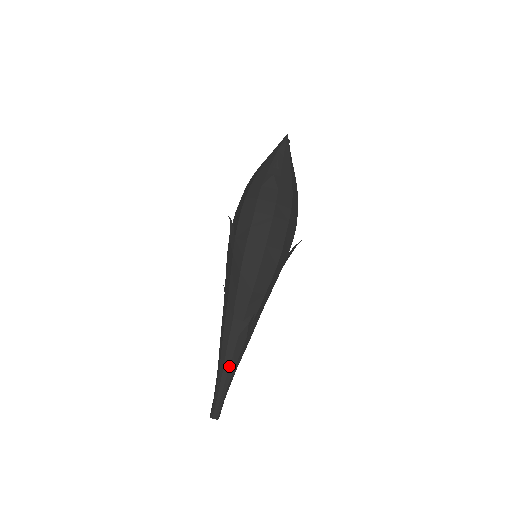
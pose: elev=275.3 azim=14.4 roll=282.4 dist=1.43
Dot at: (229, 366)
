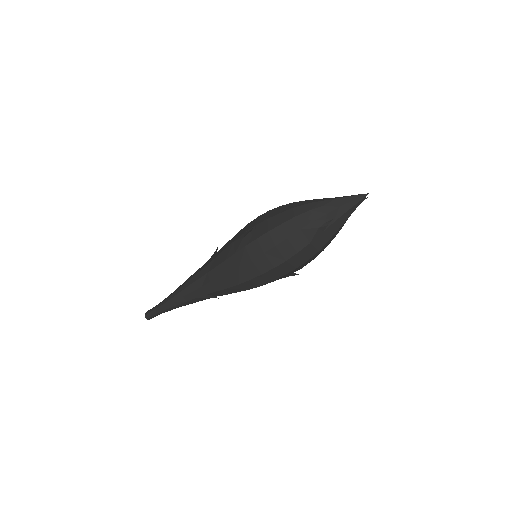
Dot at: (178, 304)
